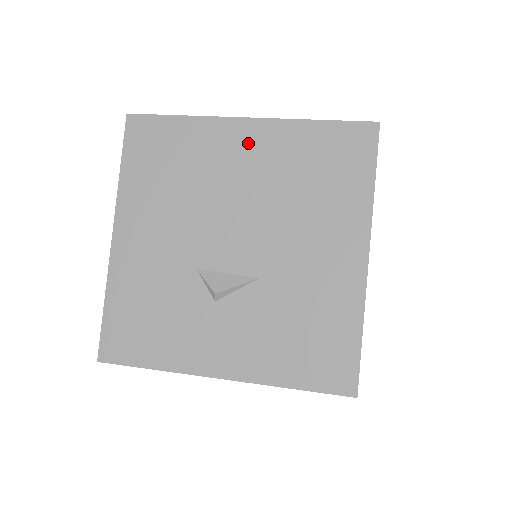
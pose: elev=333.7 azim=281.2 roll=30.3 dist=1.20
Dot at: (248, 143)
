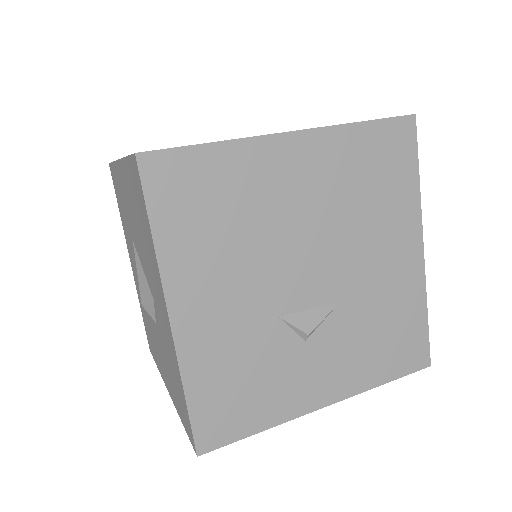
Dot at: (300, 162)
